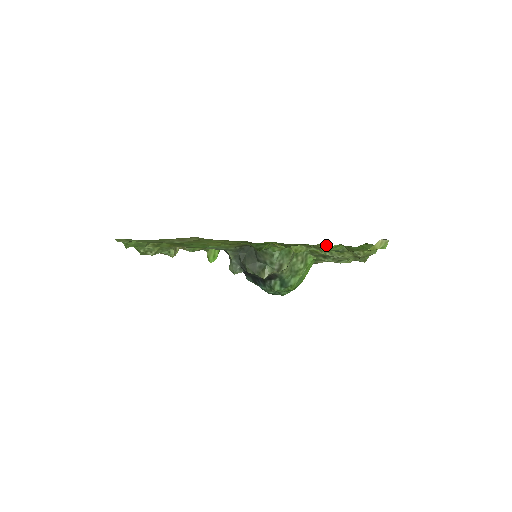
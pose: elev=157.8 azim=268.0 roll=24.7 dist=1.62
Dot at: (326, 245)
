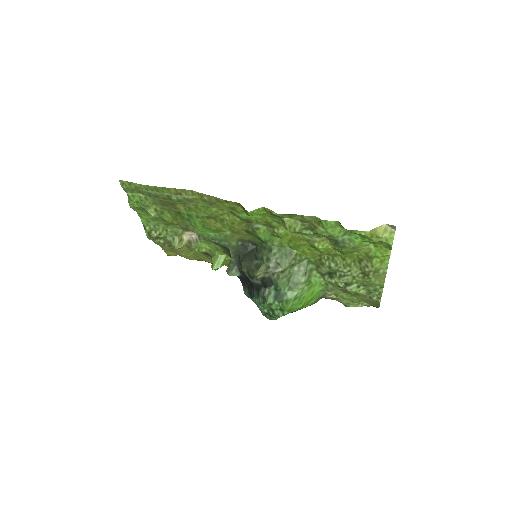
Dot at: occluded
